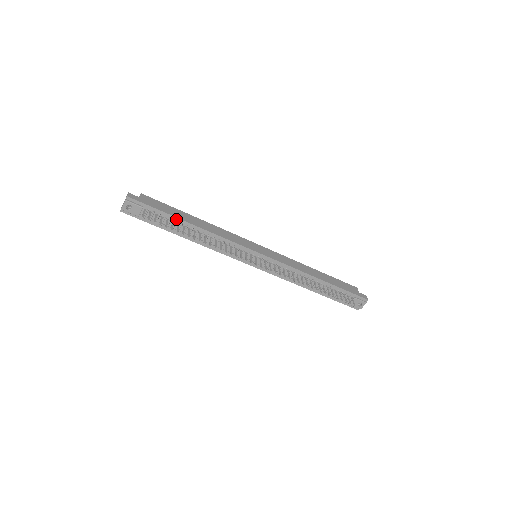
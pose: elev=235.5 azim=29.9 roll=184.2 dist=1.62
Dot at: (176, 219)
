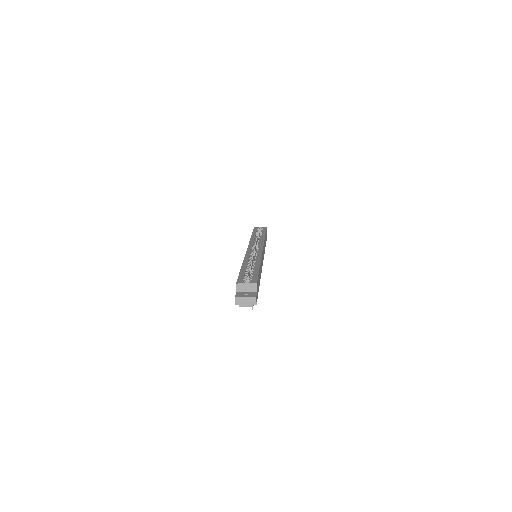
Dot at: occluded
